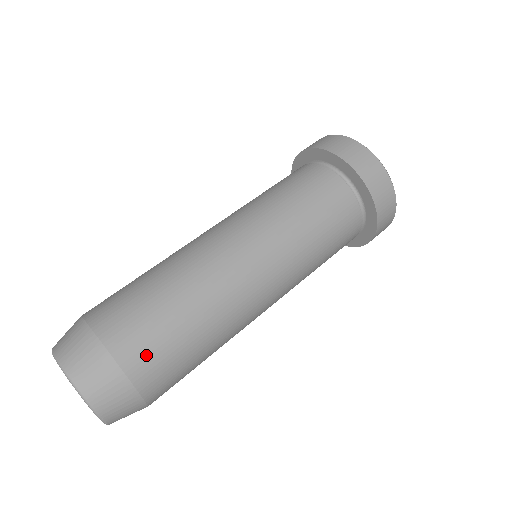
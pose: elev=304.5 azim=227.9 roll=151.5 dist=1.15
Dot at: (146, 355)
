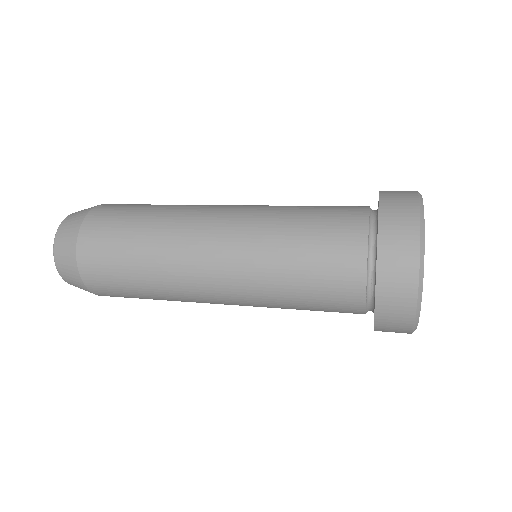
Dot at: (96, 237)
